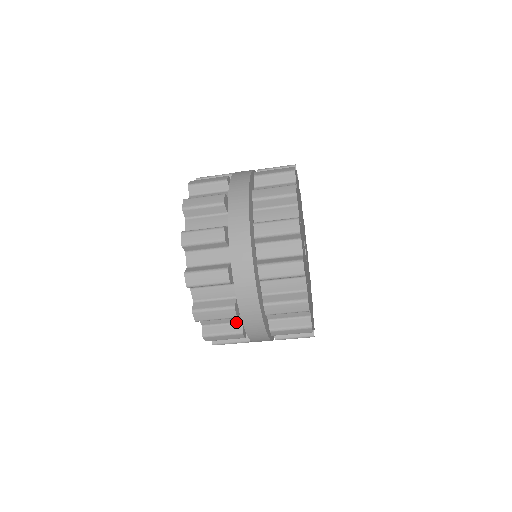
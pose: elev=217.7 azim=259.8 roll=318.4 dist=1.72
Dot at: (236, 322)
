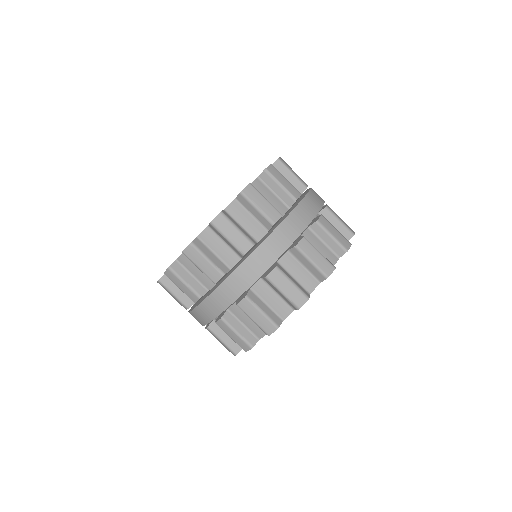
Dot at: occluded
